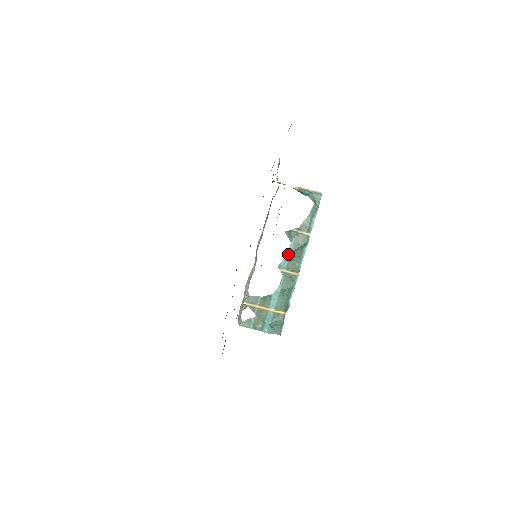
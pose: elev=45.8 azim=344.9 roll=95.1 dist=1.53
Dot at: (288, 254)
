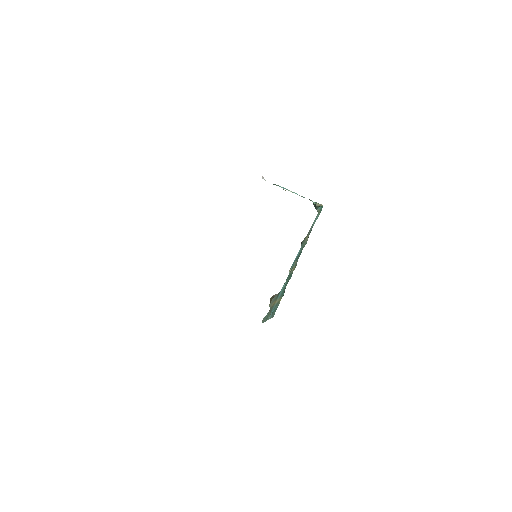
Dot at: (297, 257)
